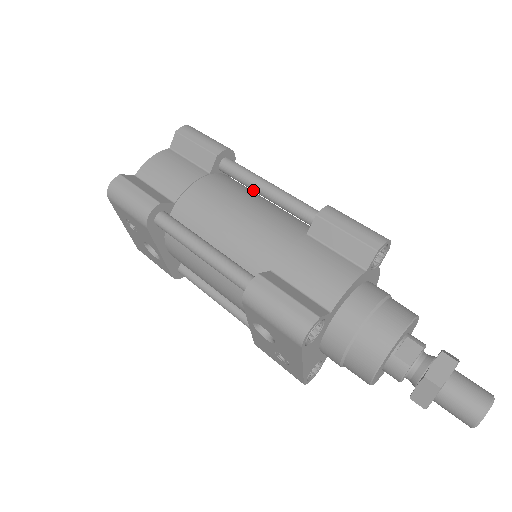
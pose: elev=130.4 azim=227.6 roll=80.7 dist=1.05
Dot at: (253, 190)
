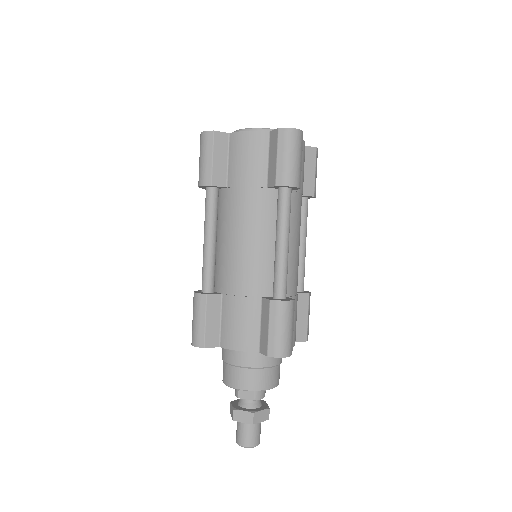
Dot at: (277, 230)
